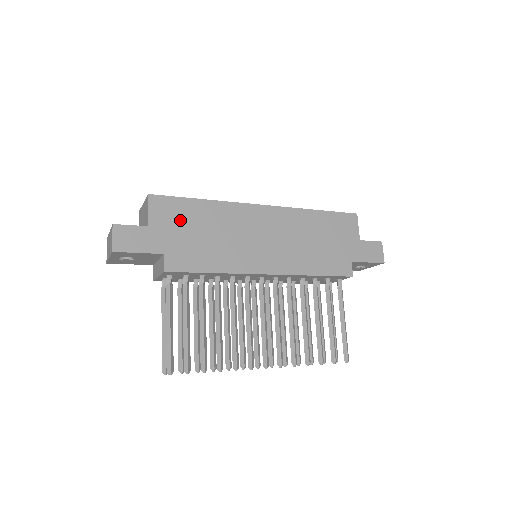
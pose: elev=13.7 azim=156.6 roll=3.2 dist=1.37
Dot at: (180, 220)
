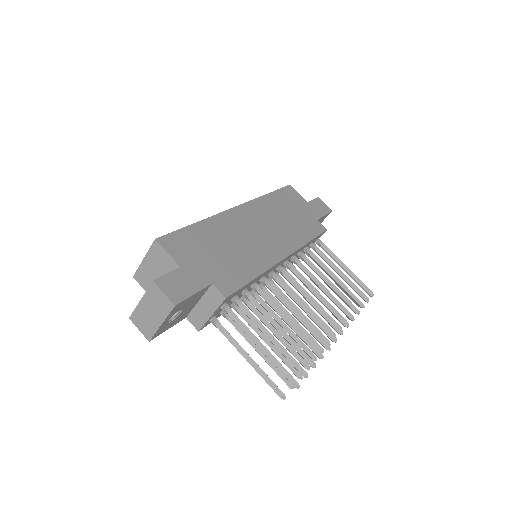
Dot at: (197, 248)
